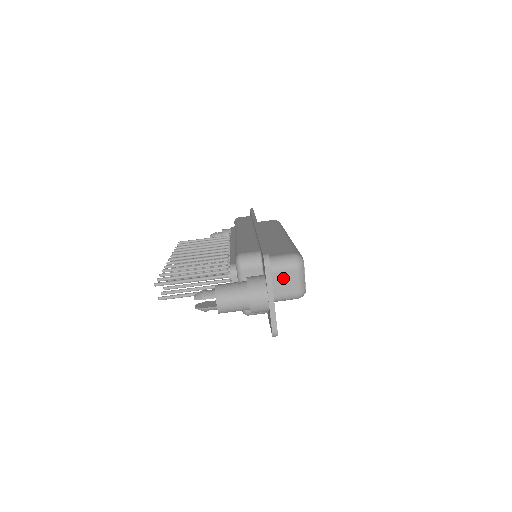
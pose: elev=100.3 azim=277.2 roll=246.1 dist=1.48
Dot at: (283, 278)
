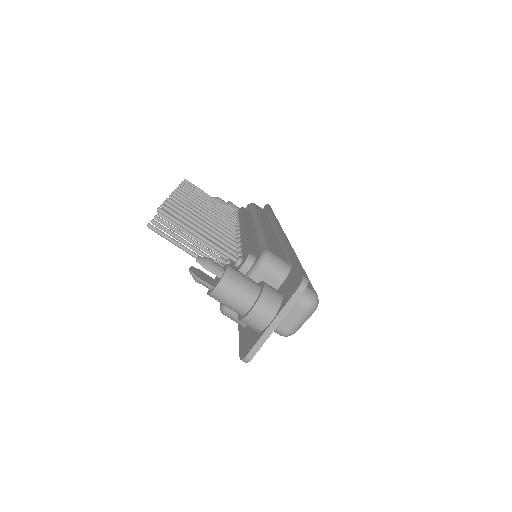
Dot at: occluded
